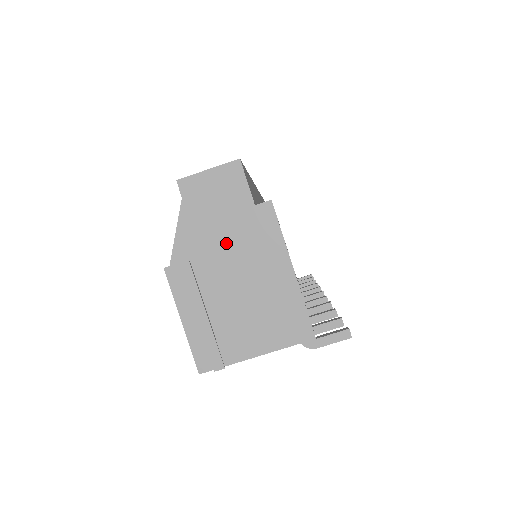
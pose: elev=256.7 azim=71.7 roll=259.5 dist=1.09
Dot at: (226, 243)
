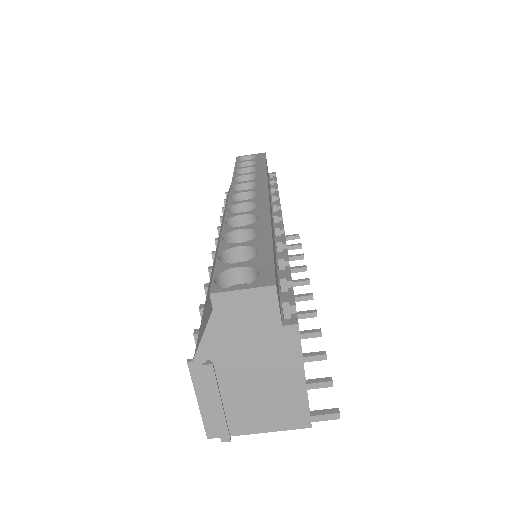
Dot at: (249, 351)
